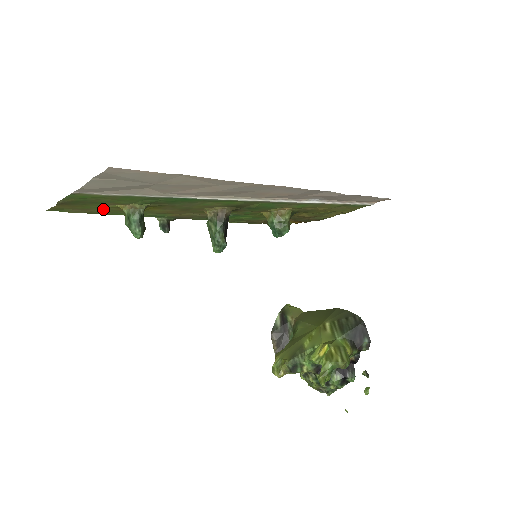
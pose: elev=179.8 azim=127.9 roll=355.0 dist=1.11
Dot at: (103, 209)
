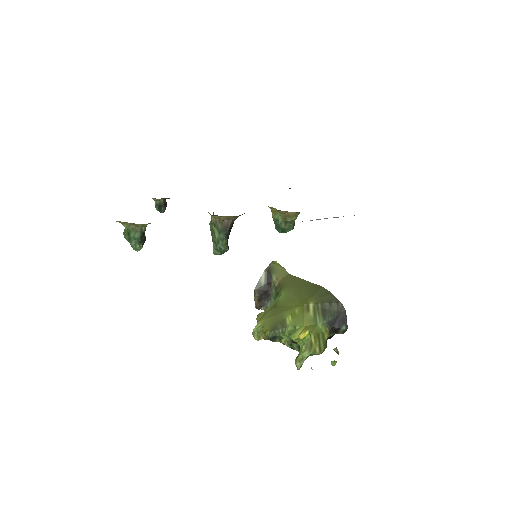
Dot at: occluded
